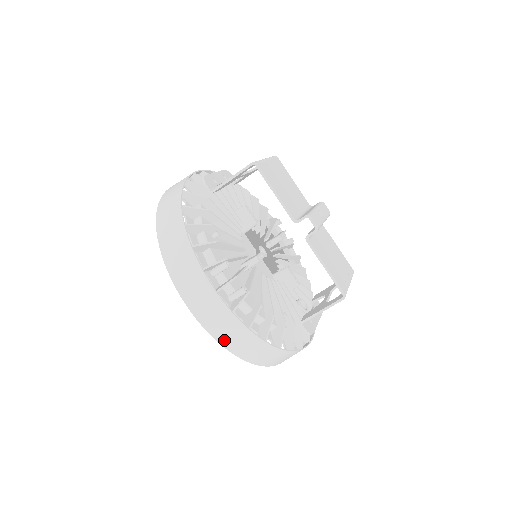
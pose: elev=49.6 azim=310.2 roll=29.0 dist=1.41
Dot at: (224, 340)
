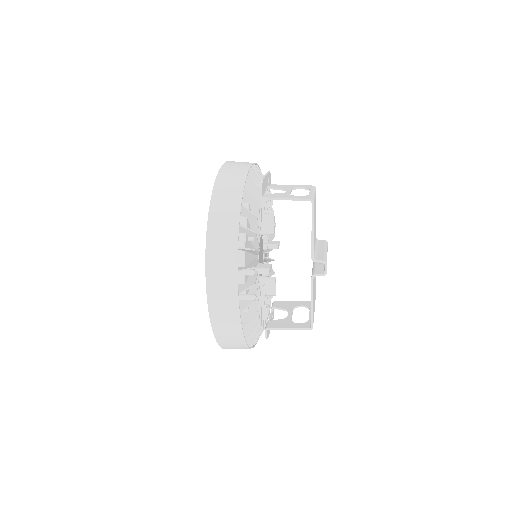
Dot at: (217, 327)
